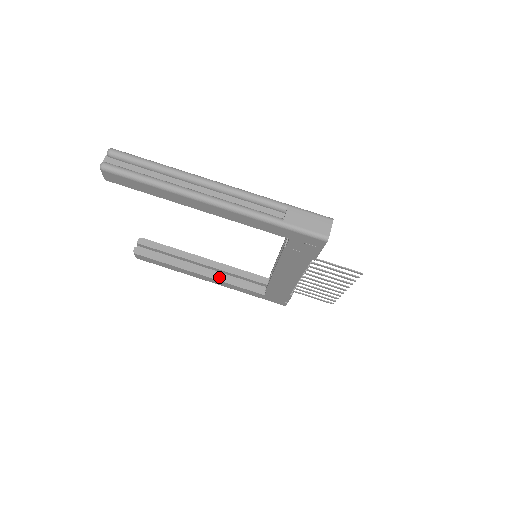
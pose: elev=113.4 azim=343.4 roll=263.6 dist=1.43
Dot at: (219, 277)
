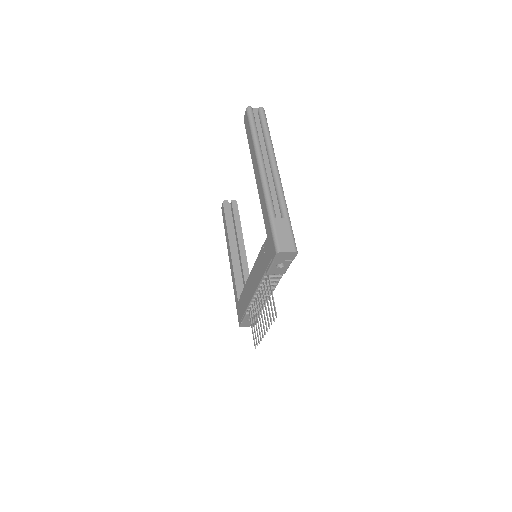
Dot at: (235, 263)
